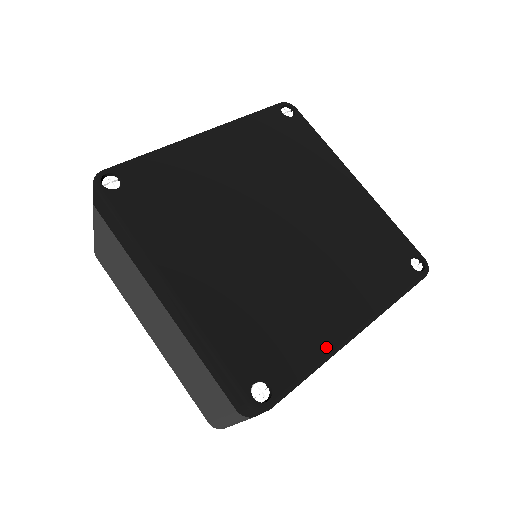
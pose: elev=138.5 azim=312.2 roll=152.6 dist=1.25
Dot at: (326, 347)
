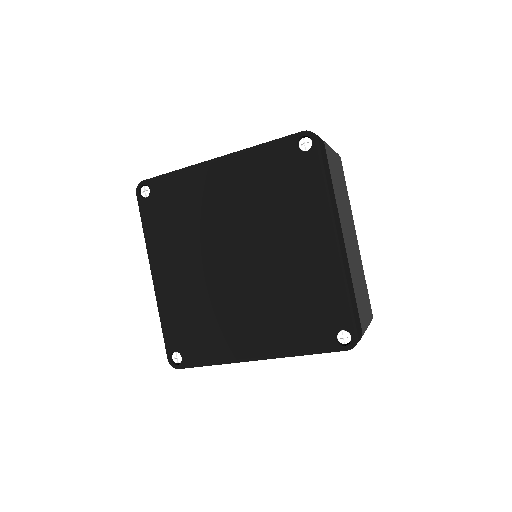
Dot at: (336, 274)
